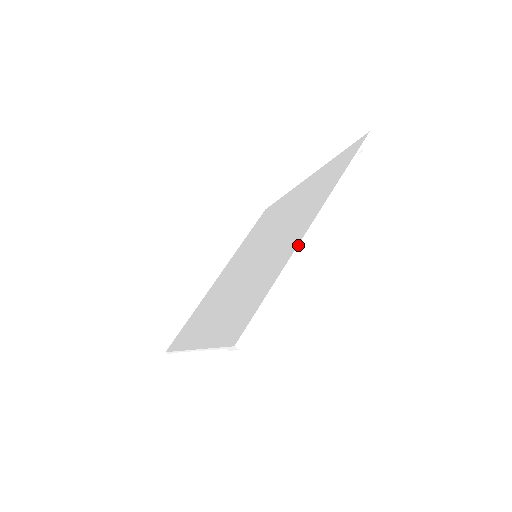
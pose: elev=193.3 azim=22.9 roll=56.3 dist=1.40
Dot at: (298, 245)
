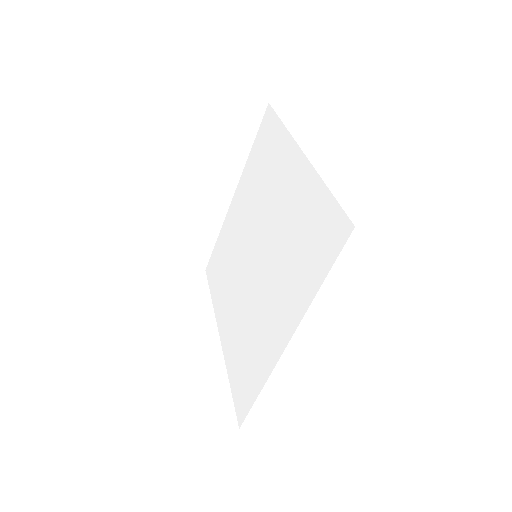
Dot at: (310, 162)
